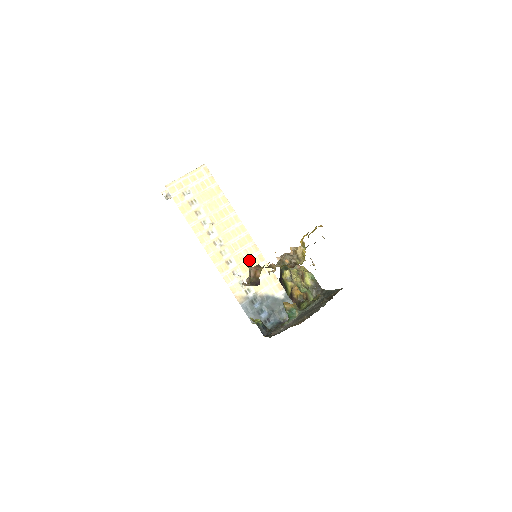
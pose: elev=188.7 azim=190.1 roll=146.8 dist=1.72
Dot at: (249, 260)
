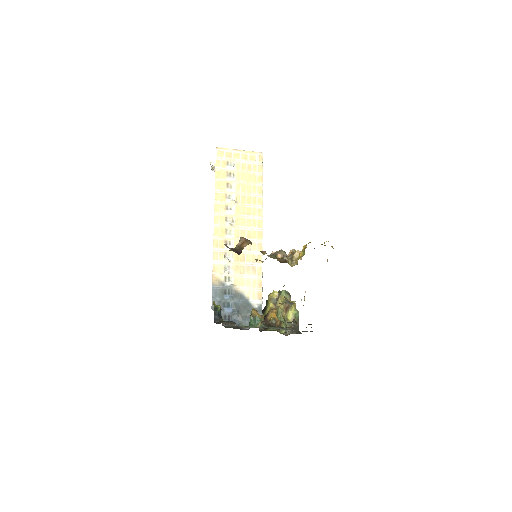
Dot at: (247, 253)
